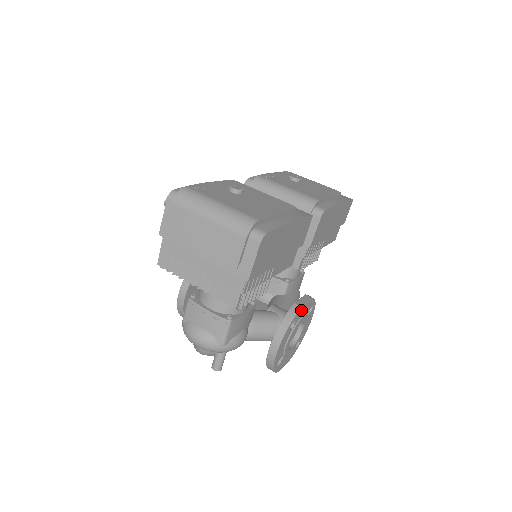
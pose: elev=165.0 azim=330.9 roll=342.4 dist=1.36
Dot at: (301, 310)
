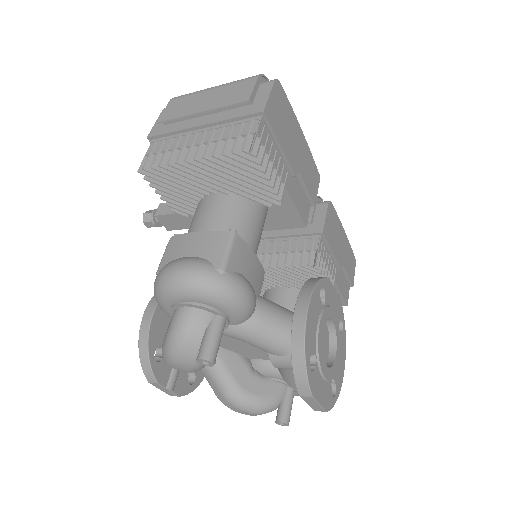
Dot at: (329, 287)
